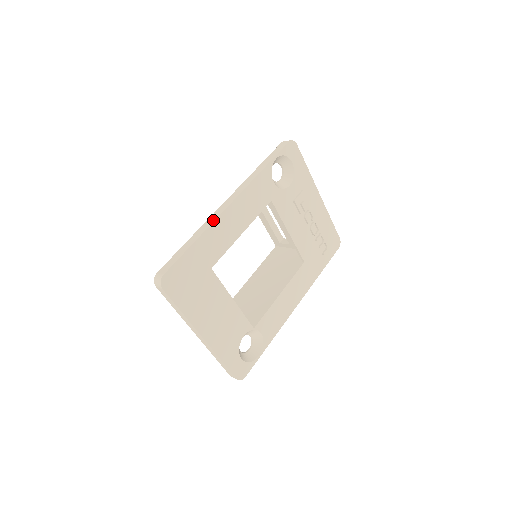
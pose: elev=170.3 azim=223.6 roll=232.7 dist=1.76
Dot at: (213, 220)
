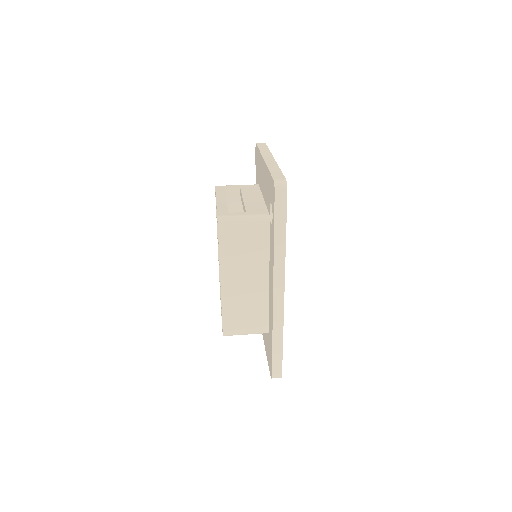
Dot at: (282, 319)
